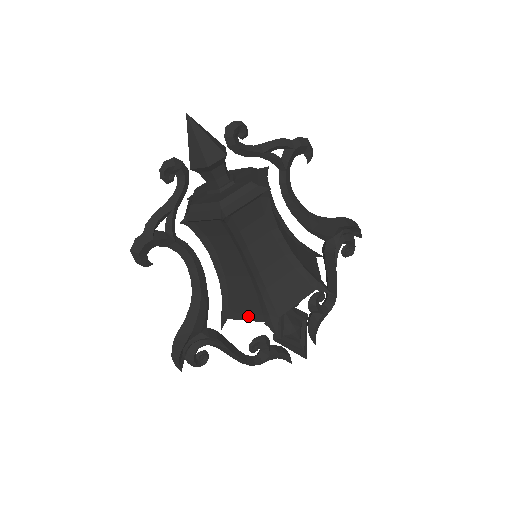
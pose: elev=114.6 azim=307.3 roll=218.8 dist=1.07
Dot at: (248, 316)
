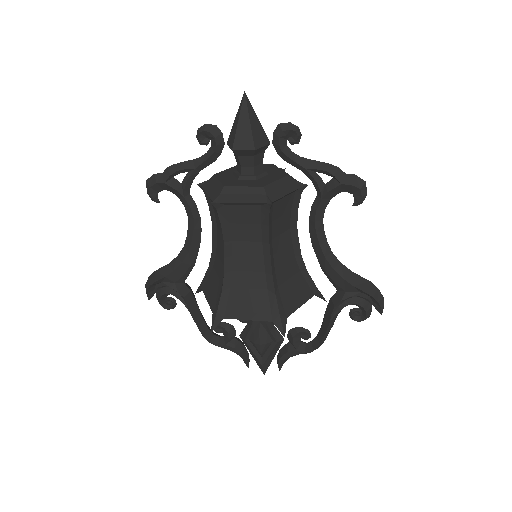
Dot at: (210, 298)
